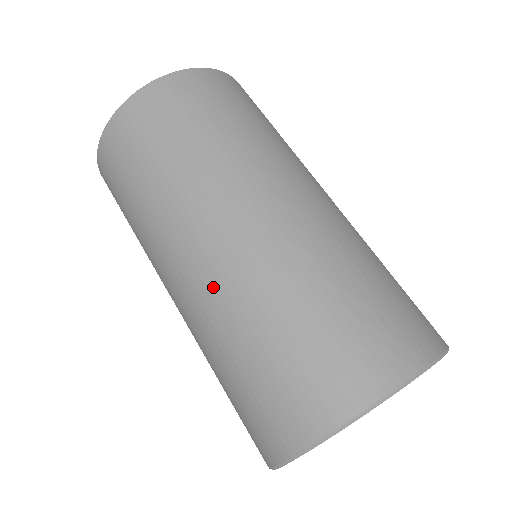
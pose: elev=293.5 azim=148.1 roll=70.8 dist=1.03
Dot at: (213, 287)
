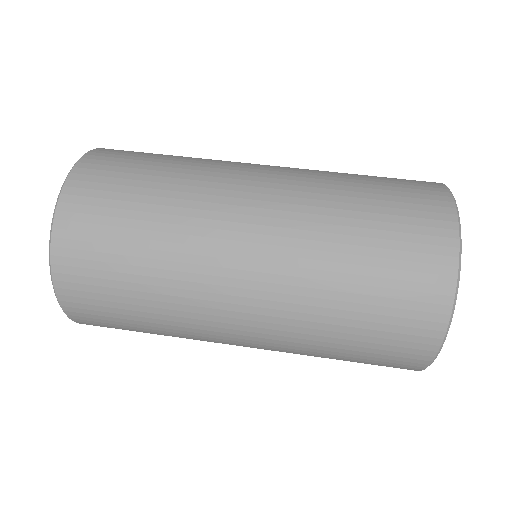
Dot at: (293, 186)
